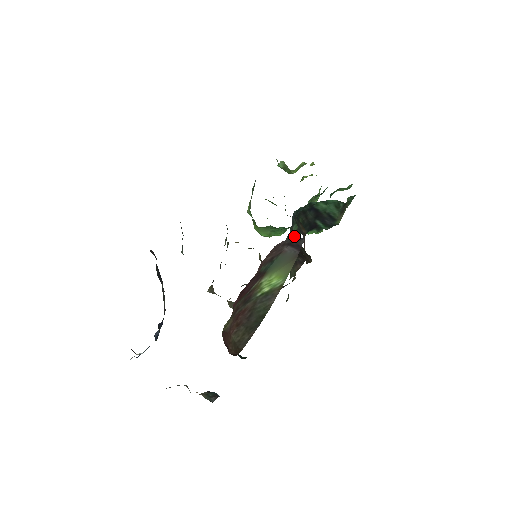
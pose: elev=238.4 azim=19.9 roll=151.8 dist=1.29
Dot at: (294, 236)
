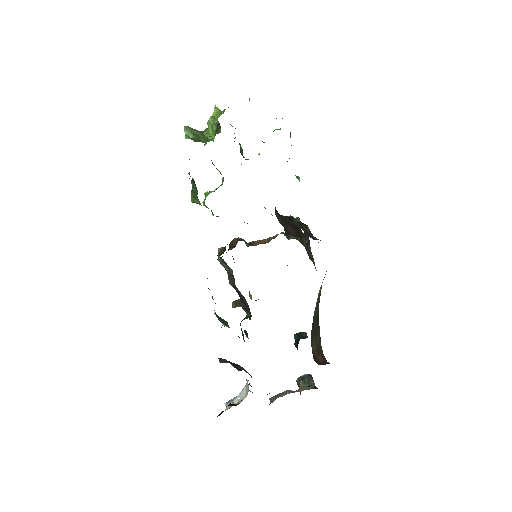
Dot at: (280, 220)
